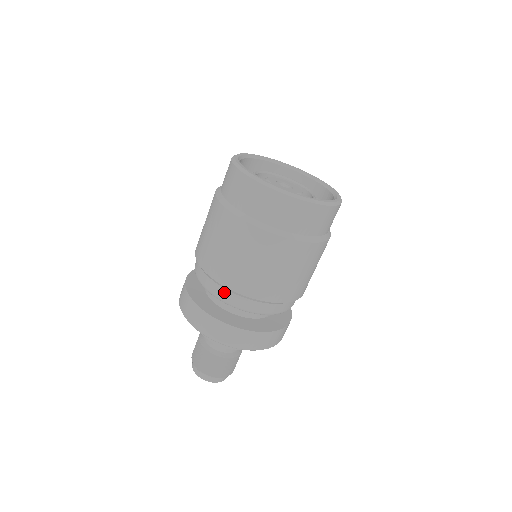
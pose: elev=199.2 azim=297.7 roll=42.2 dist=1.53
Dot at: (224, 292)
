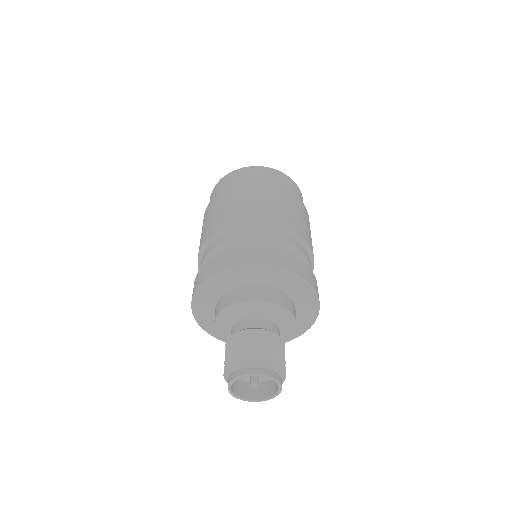
Dot at: (220, 239)
